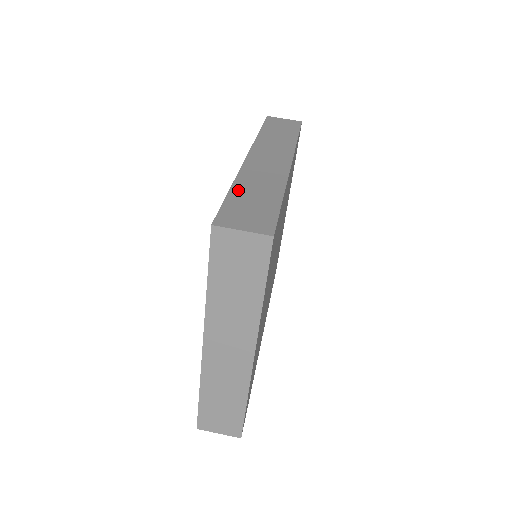
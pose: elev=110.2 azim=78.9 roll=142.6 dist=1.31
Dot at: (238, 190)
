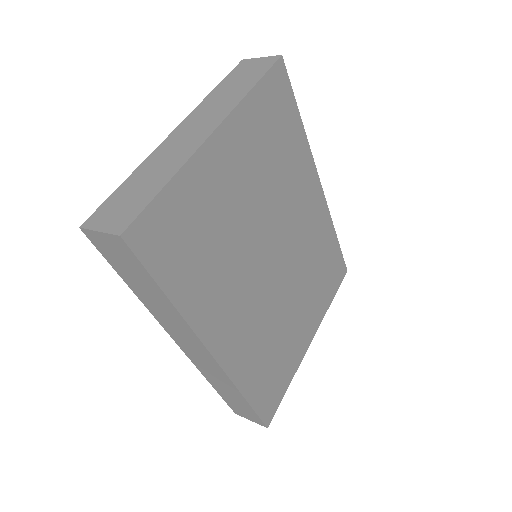
Dot at: occluded
